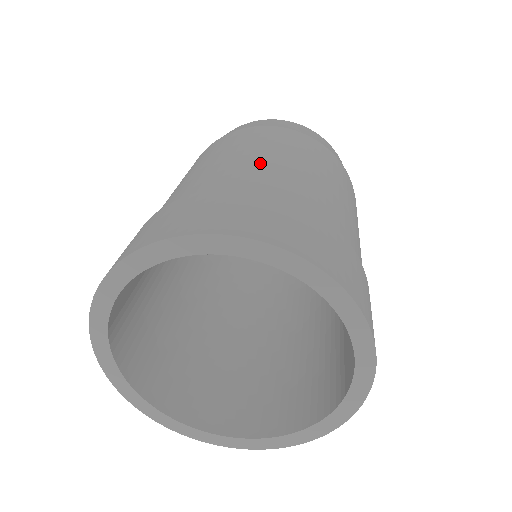
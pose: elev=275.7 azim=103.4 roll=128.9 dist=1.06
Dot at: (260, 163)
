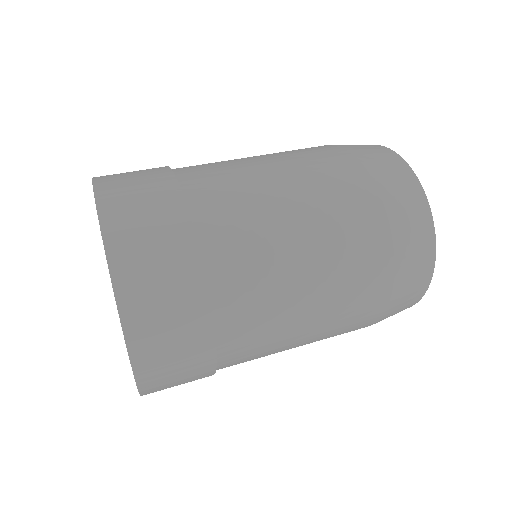
Dot at: (249, 177)
